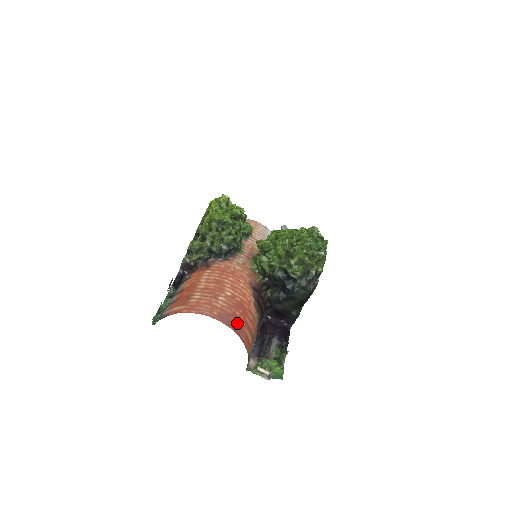
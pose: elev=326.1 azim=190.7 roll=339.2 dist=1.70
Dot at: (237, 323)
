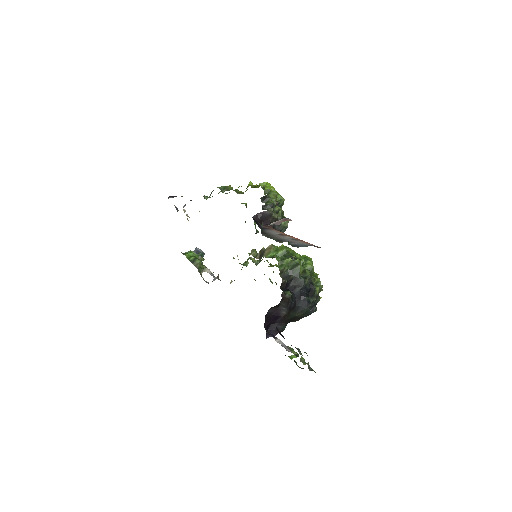
Dot at: occluded
